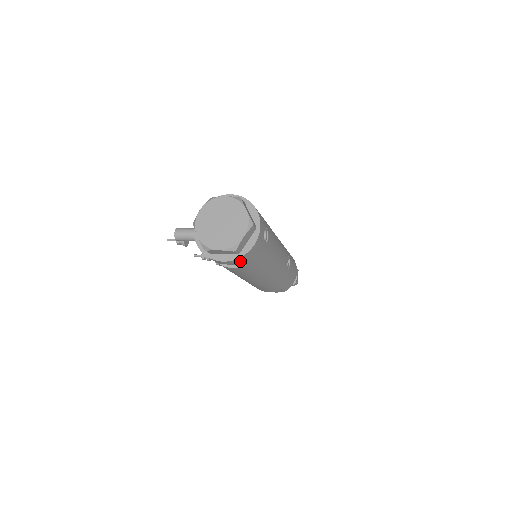
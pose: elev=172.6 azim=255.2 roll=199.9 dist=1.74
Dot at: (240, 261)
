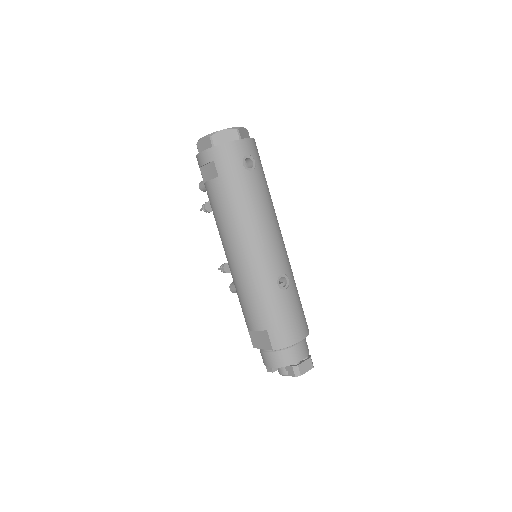
Dot at: (212, 159)
